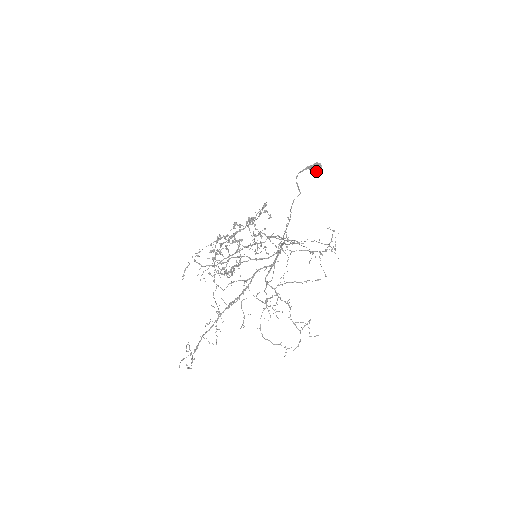
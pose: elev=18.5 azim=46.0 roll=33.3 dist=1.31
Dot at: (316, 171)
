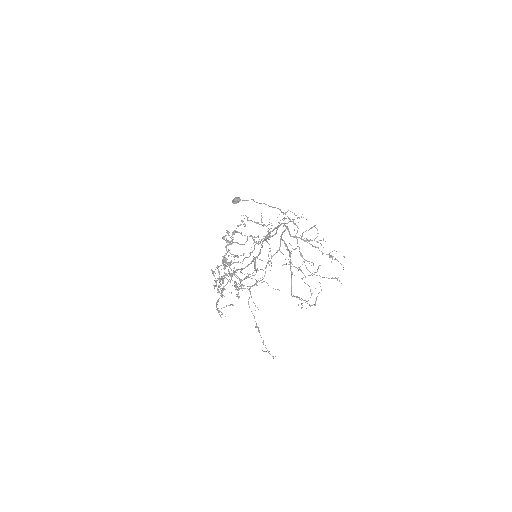
Dot at: (238, 202)
